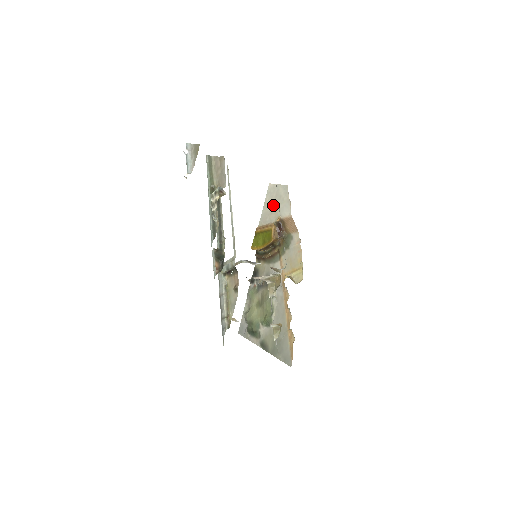
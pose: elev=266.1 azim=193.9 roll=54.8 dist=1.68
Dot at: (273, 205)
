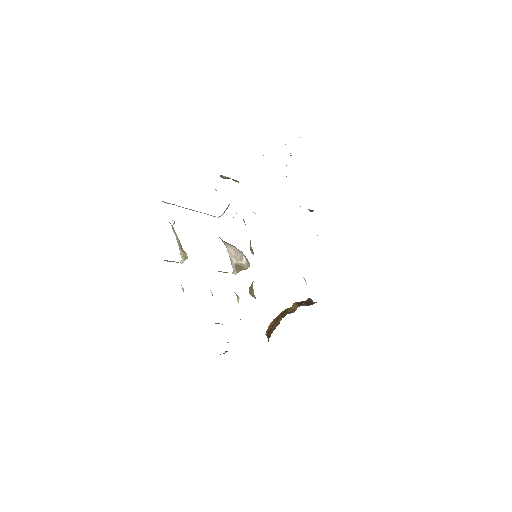
Dot at: occluded
